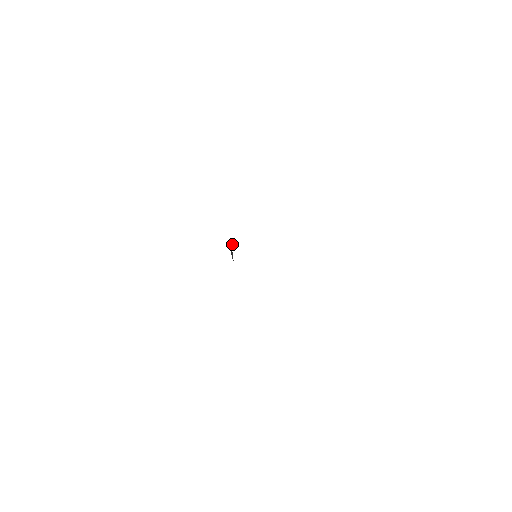
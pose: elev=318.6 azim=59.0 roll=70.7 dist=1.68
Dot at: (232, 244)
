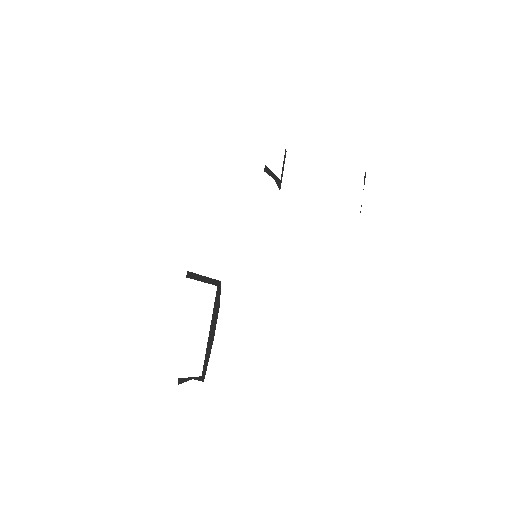
Dot at: occluded
